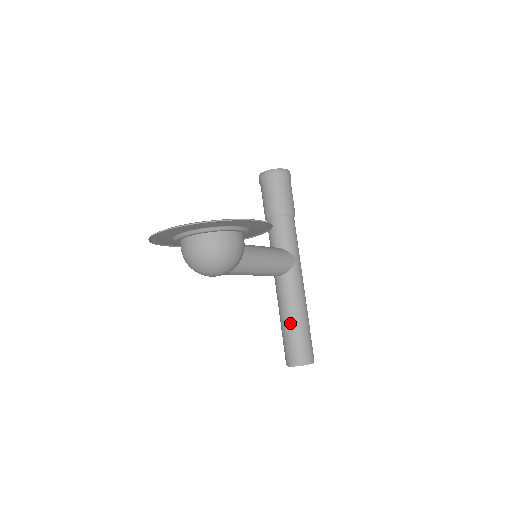
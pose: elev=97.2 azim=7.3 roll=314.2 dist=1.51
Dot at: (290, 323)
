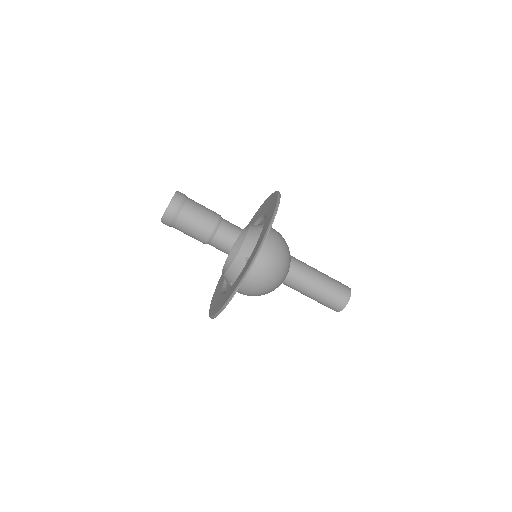
Dot at: (314, 279)
